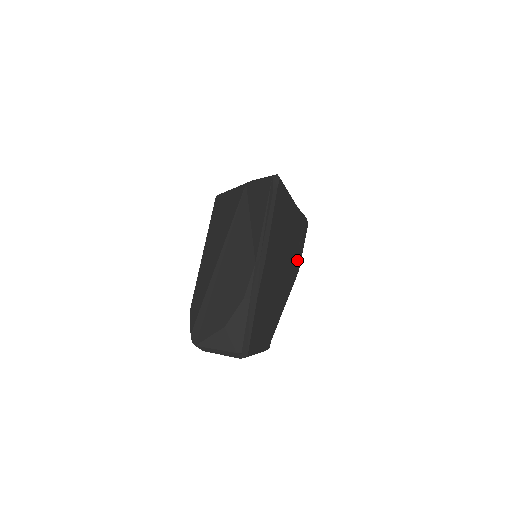
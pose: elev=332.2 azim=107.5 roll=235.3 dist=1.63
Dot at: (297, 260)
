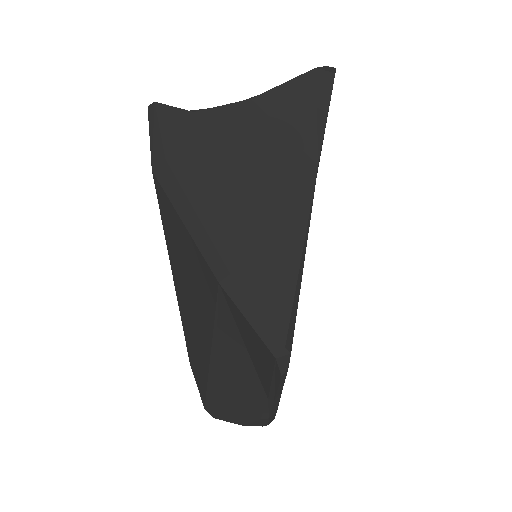
Dot at: occluded
